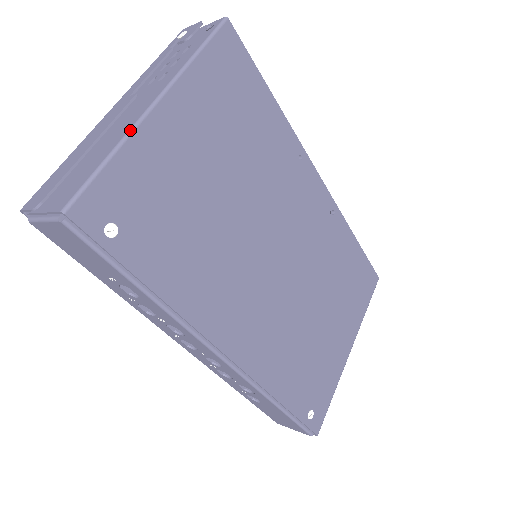
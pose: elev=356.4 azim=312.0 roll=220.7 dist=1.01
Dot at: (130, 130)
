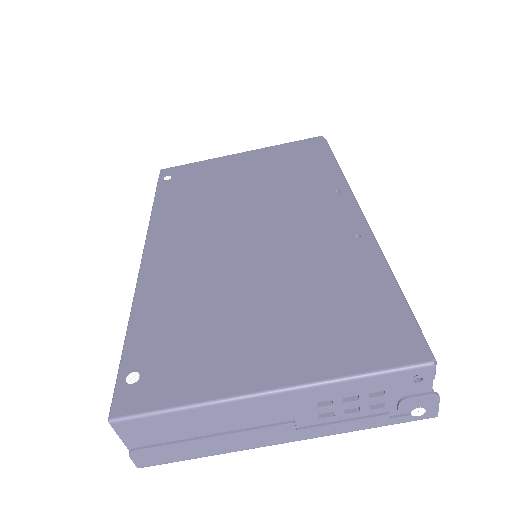
Dot at: (217, 158)
